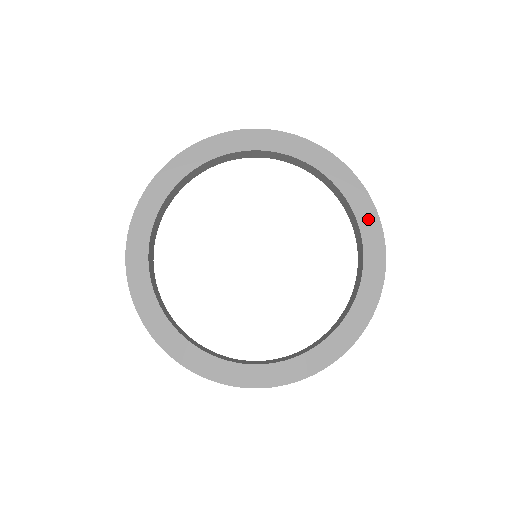
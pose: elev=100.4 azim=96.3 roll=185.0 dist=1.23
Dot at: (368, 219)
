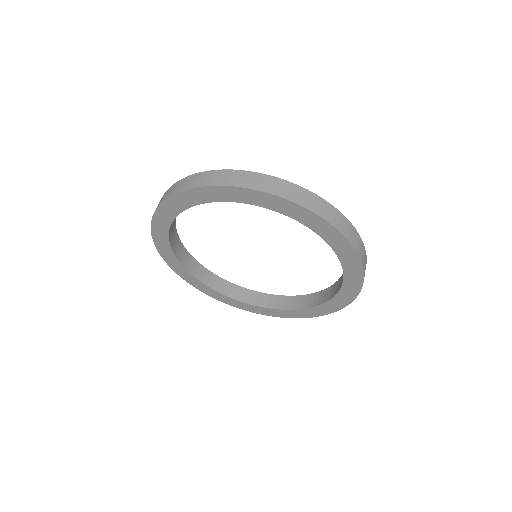
Dot at: (331, 307)
